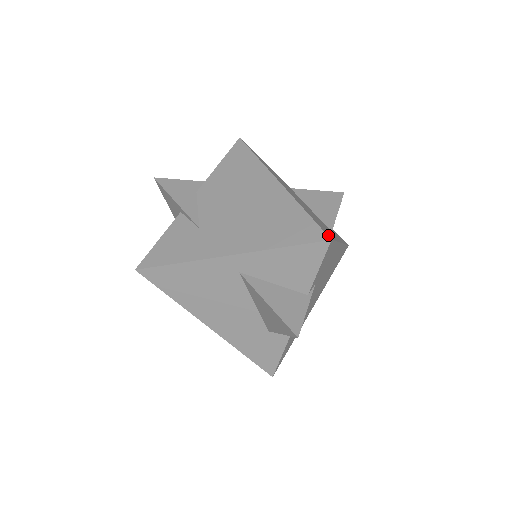
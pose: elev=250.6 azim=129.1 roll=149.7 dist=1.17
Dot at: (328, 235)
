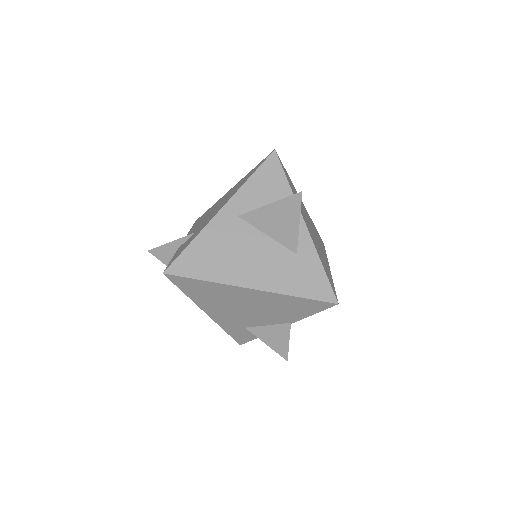
Dot at: occluded
